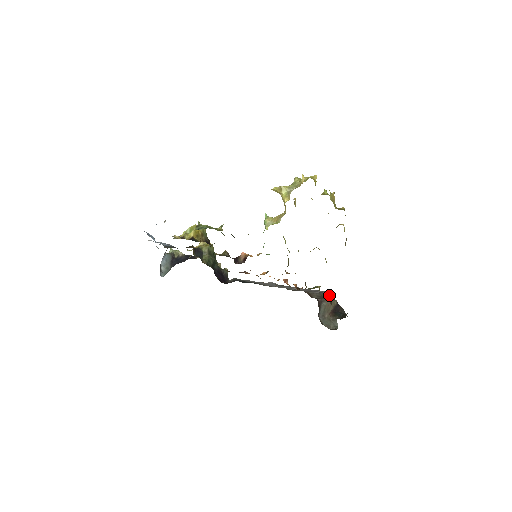
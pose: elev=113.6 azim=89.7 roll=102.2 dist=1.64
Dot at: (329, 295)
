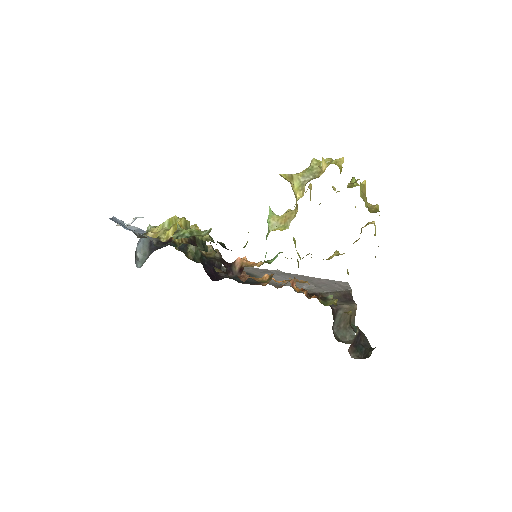
Dot at: (346, 293)
